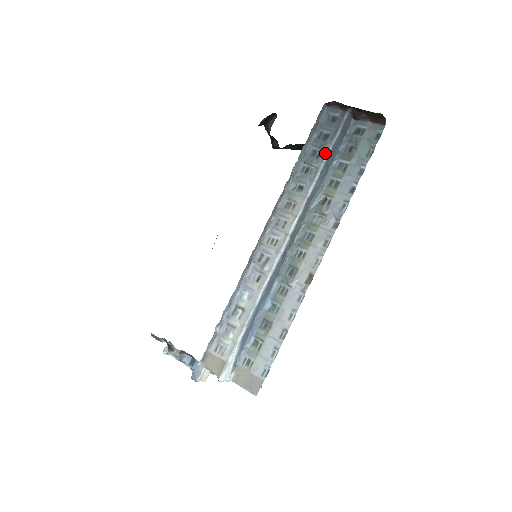
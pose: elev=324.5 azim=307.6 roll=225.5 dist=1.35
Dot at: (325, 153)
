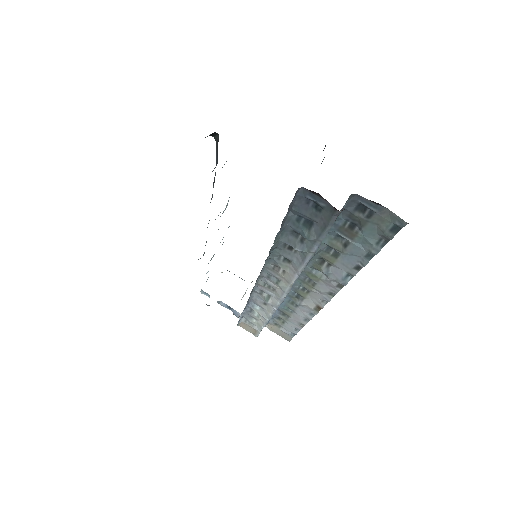
Dot at: (311, 246)
